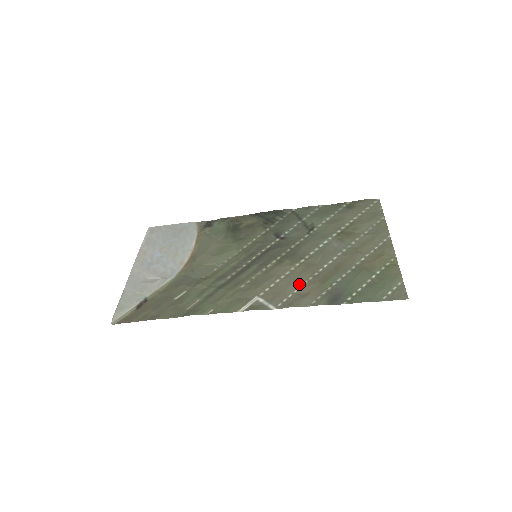
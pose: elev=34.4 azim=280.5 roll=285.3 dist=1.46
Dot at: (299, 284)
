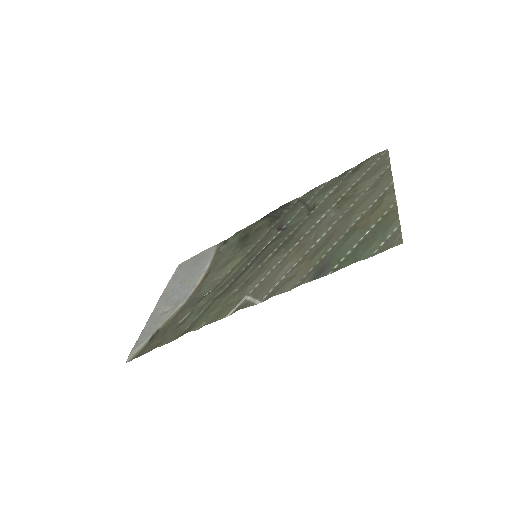
Dot at: (288, 269)
